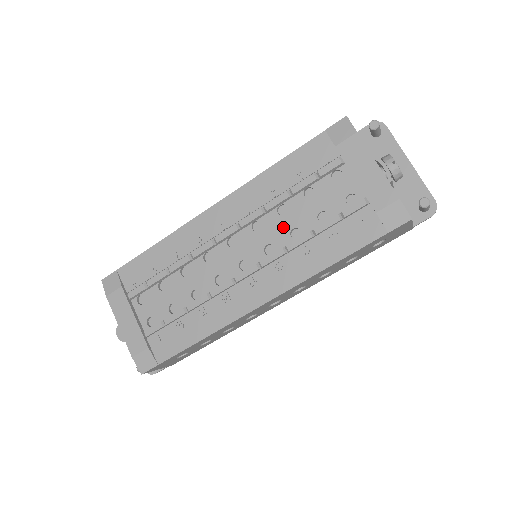
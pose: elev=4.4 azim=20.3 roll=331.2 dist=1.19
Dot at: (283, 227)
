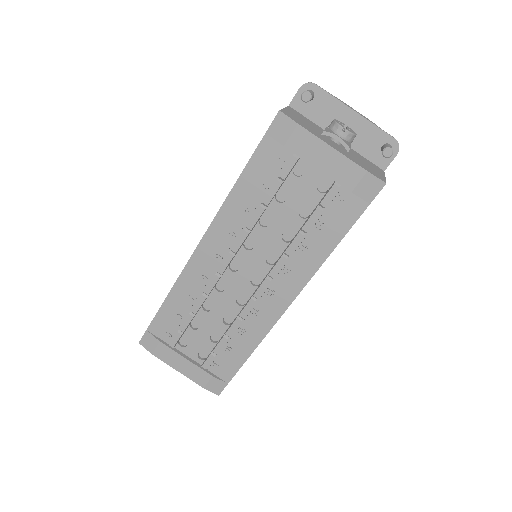
Dot at: (273, 237)
